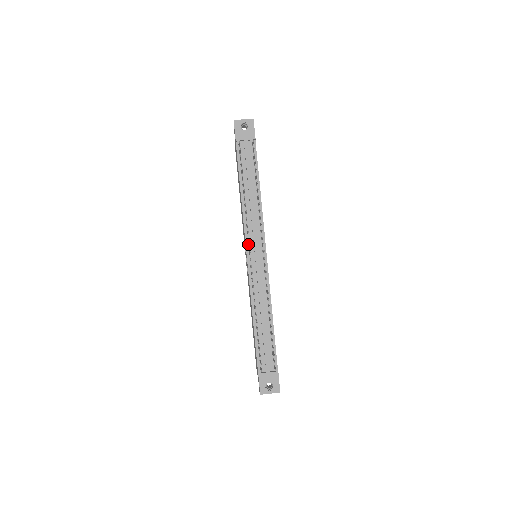
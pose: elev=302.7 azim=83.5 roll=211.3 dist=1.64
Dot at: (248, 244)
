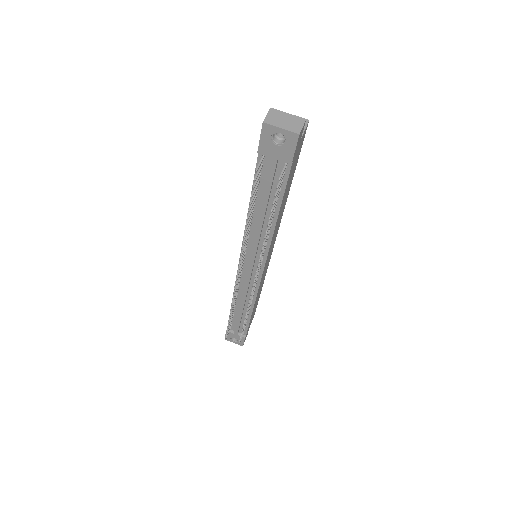
Dot at: occluded
